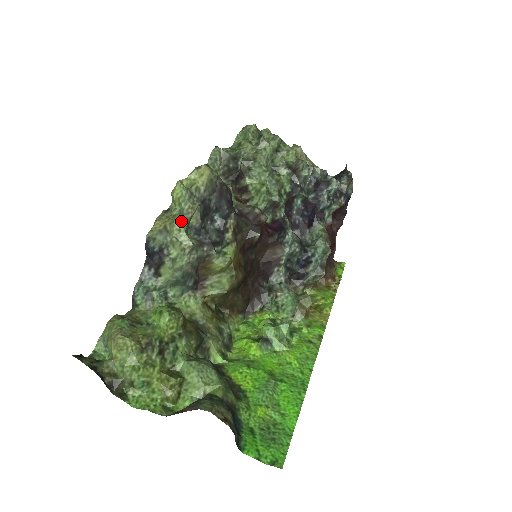
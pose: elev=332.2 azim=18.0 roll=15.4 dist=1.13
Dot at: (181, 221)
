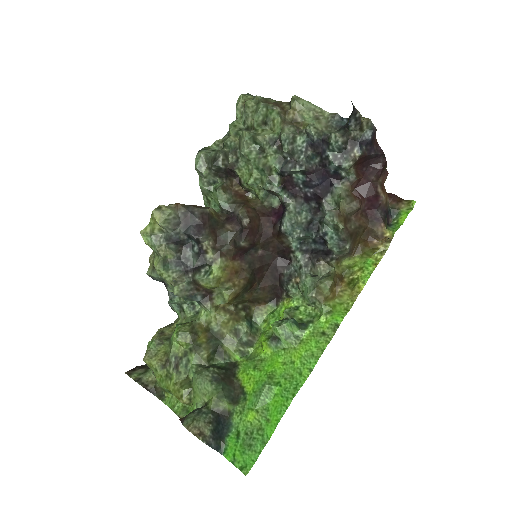
Dot at: (156, 263)
